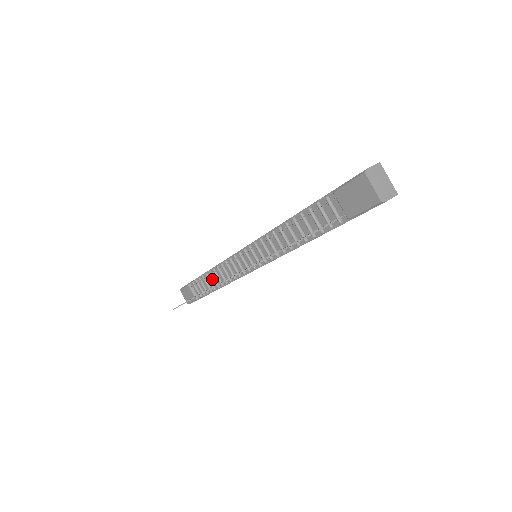
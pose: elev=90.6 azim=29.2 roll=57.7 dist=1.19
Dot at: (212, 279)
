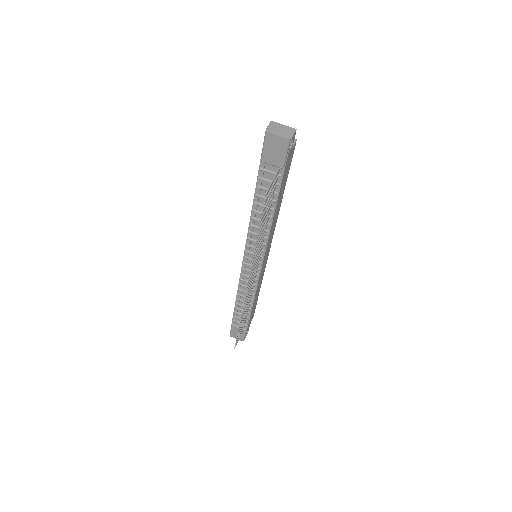
Dot at: occluded
